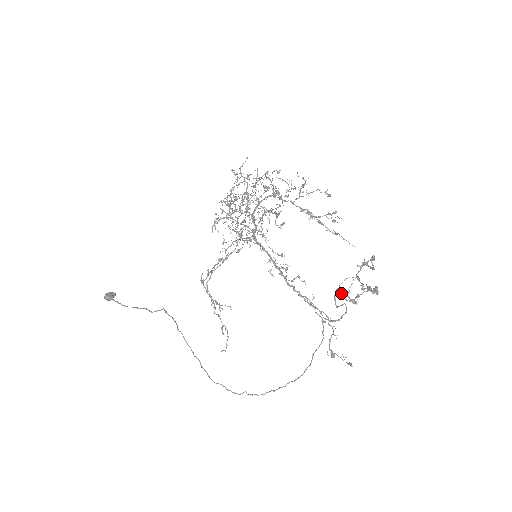
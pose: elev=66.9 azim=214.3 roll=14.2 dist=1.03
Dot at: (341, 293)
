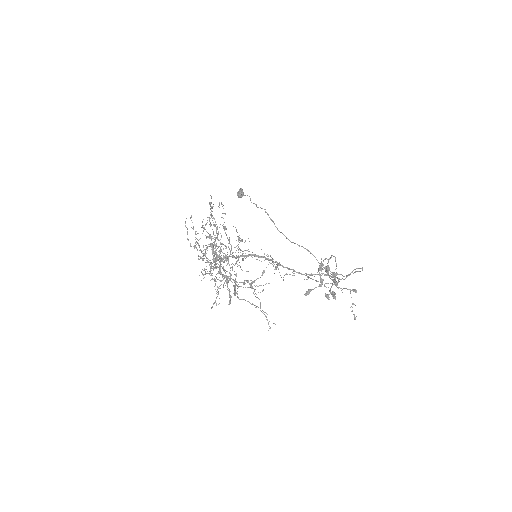
Dot at: occluded
